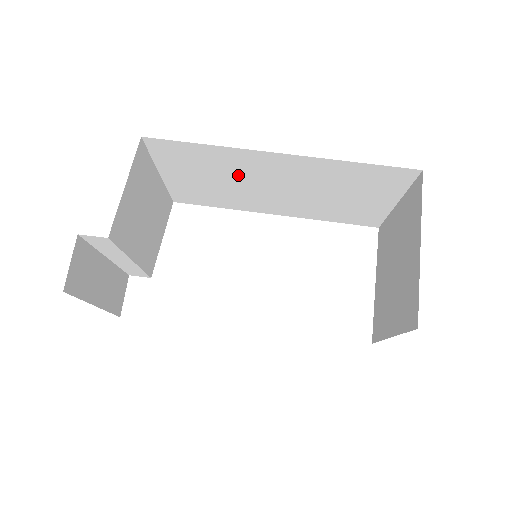
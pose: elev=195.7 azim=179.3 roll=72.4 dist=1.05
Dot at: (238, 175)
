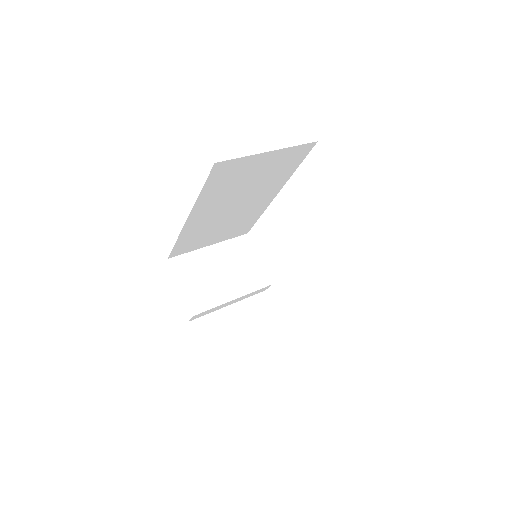
Dot at: (214, 224)
